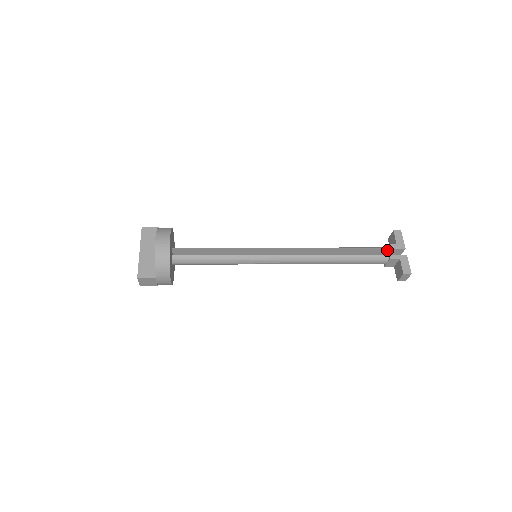
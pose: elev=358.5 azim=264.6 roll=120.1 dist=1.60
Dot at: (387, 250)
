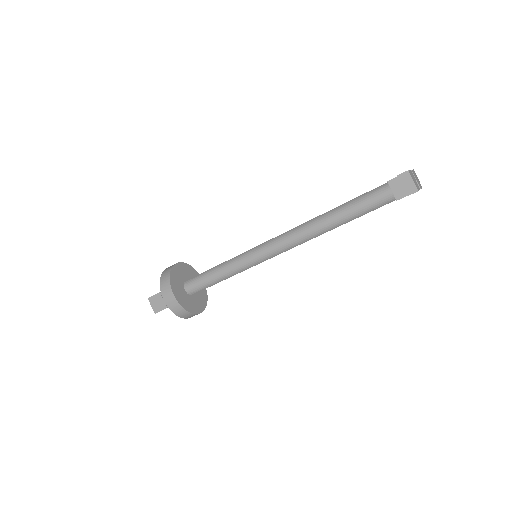
Dot at: occluded
